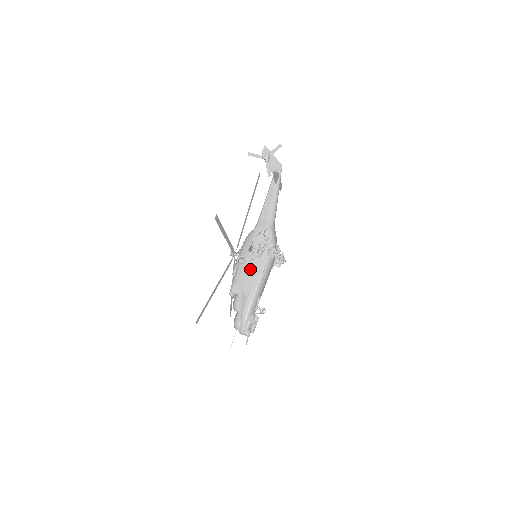
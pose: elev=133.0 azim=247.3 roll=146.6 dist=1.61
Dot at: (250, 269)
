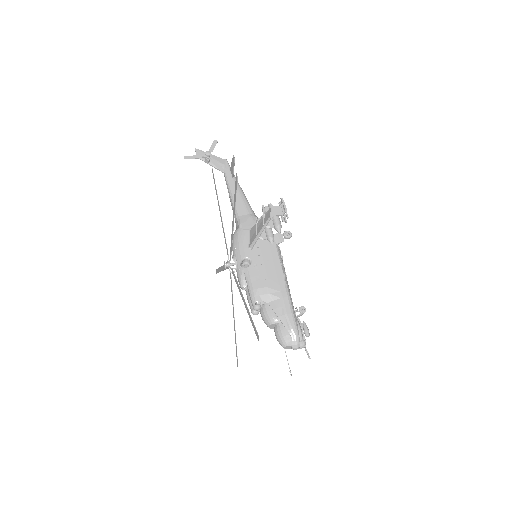
Dot at: (264, 266)
